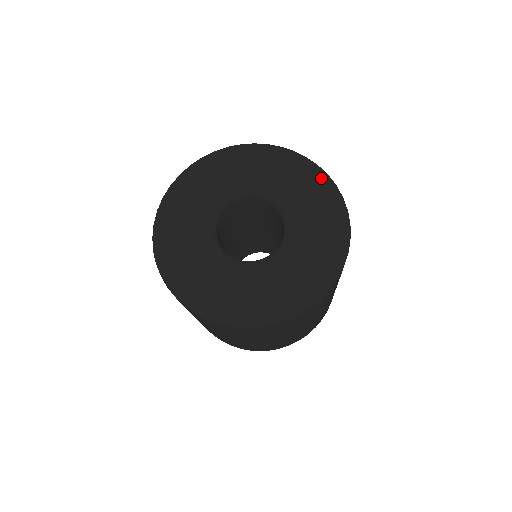
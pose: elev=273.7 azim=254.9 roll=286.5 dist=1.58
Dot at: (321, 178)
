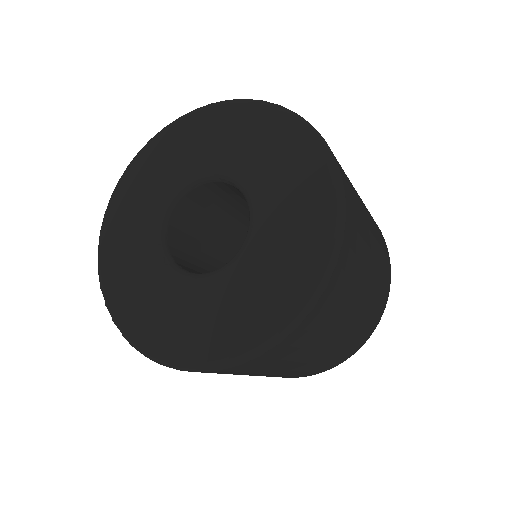
Dot at: (241, 108)
